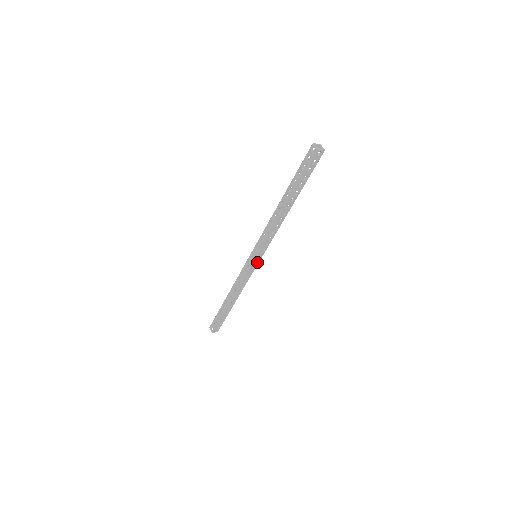
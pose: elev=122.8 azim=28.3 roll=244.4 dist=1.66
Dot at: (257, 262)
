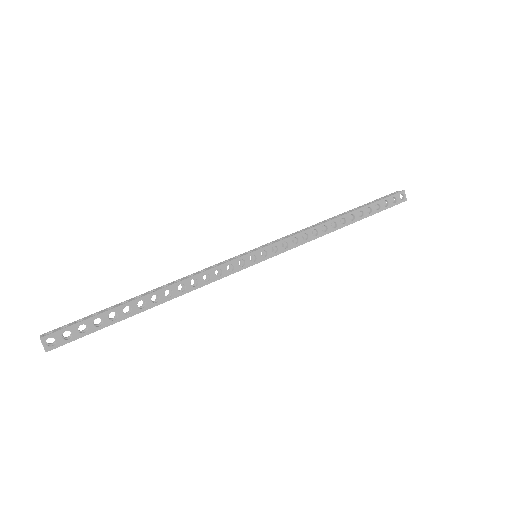
Dot at: (252, 262)
